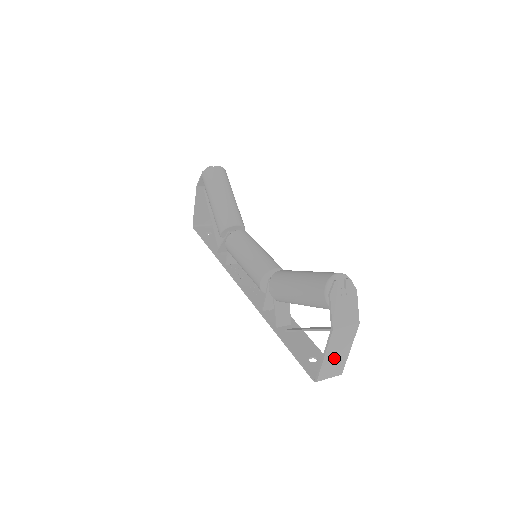
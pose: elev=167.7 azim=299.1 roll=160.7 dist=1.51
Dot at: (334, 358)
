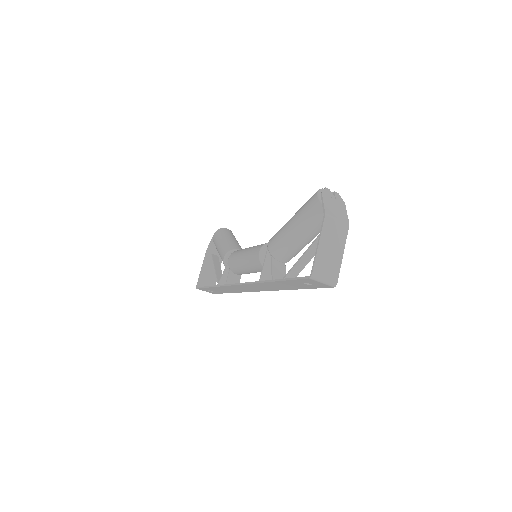
Dot at: (328, 254)
